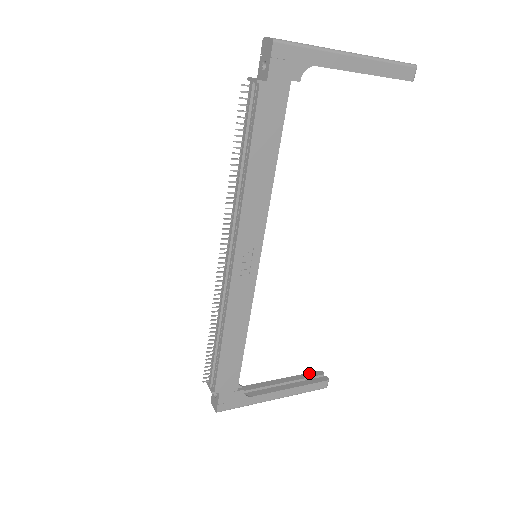
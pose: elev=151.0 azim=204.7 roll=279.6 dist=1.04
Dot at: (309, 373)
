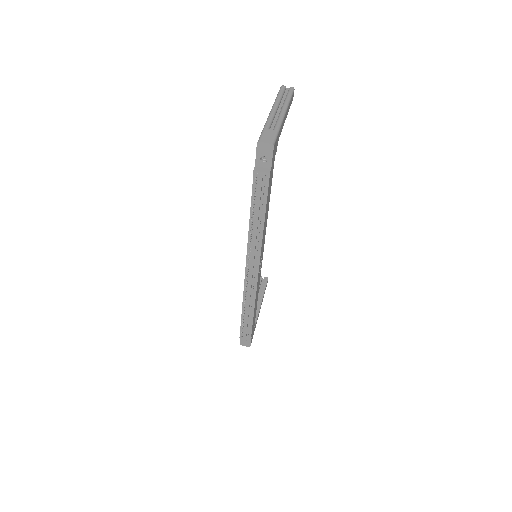
Dot at: occluded
